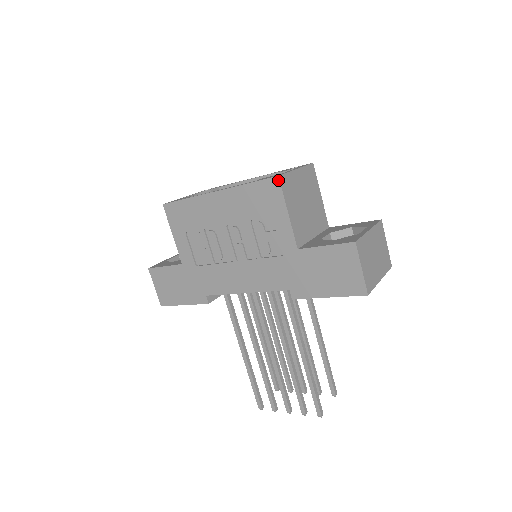
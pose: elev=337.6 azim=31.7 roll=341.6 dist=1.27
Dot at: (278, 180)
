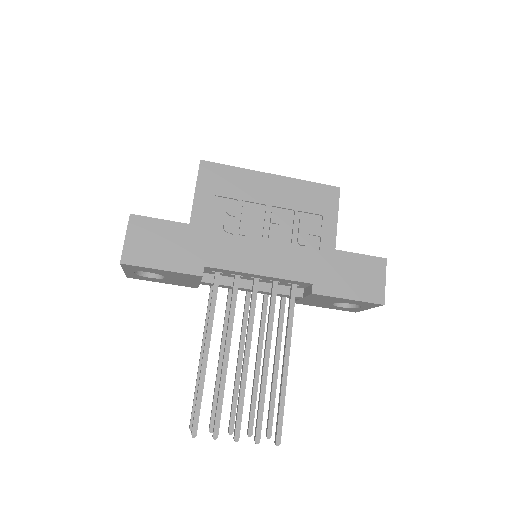
Dot at: (339, 190)
